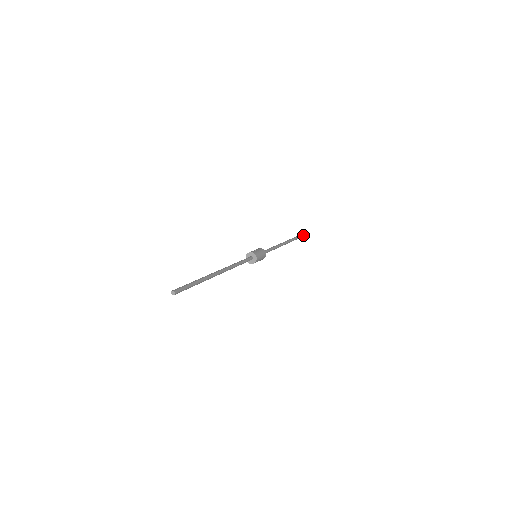
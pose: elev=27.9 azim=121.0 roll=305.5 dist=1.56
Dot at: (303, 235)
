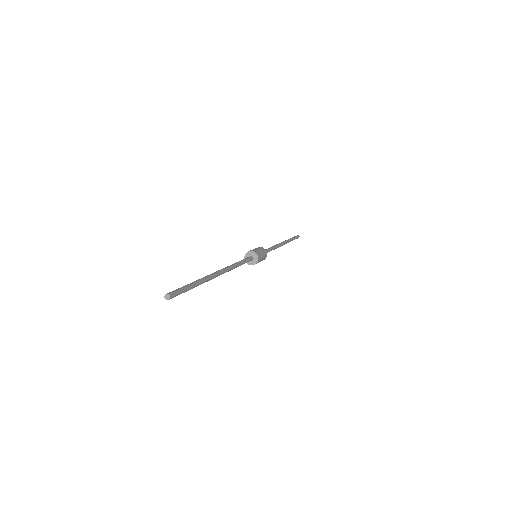
Dot at: (299, 236)
